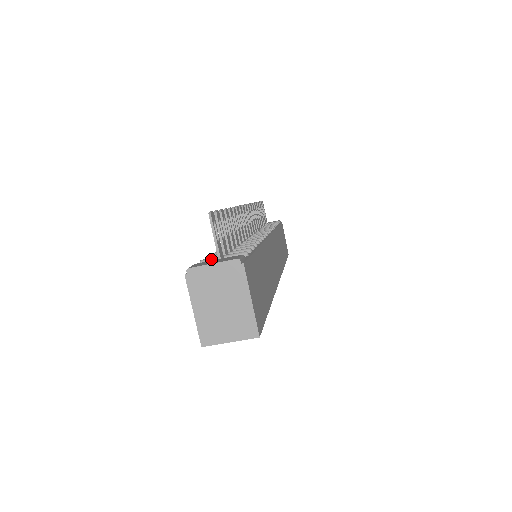
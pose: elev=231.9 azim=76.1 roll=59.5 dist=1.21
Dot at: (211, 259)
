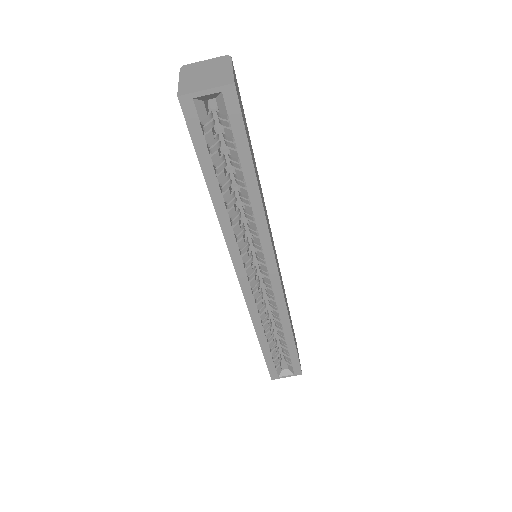
Dot at: occluded
